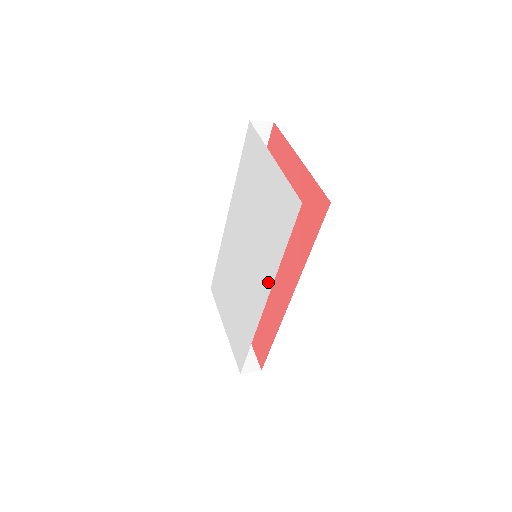
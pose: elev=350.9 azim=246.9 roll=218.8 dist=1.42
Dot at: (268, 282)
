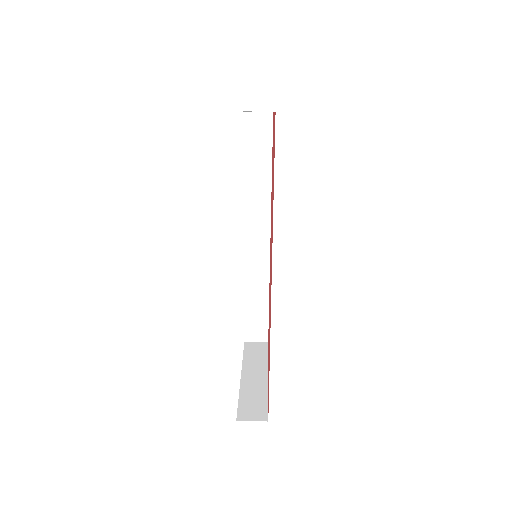
Dot at: occluded
